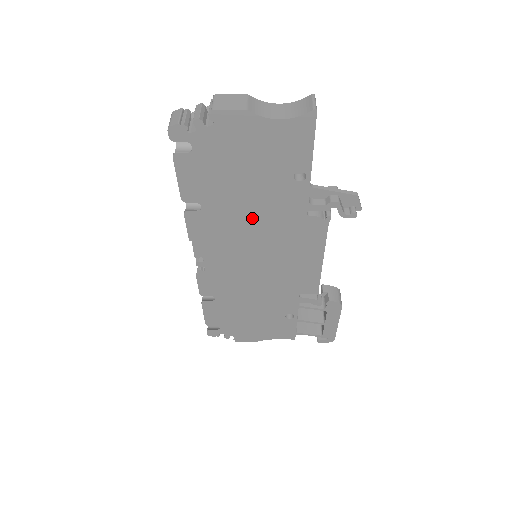
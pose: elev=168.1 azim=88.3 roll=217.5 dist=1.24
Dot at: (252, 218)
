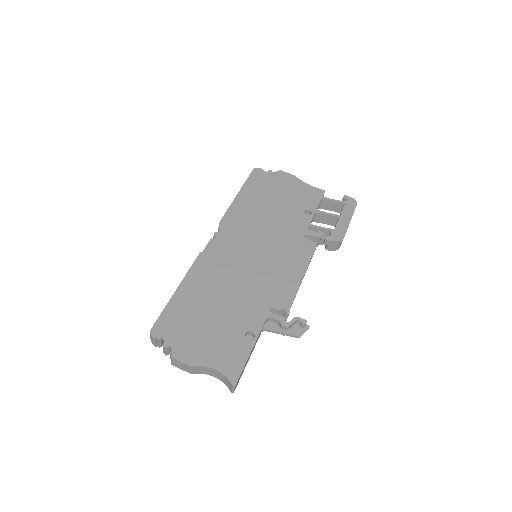
Dot at: occluded
